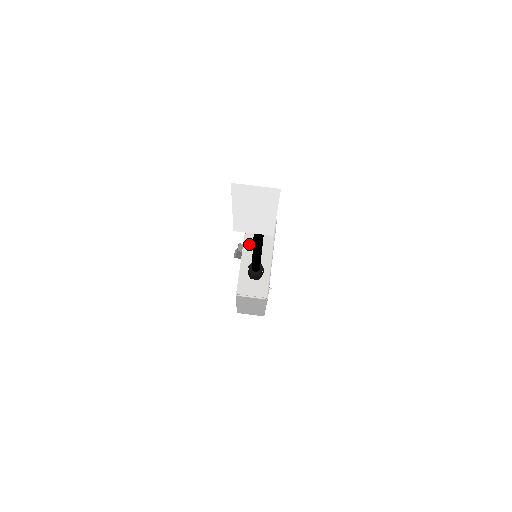
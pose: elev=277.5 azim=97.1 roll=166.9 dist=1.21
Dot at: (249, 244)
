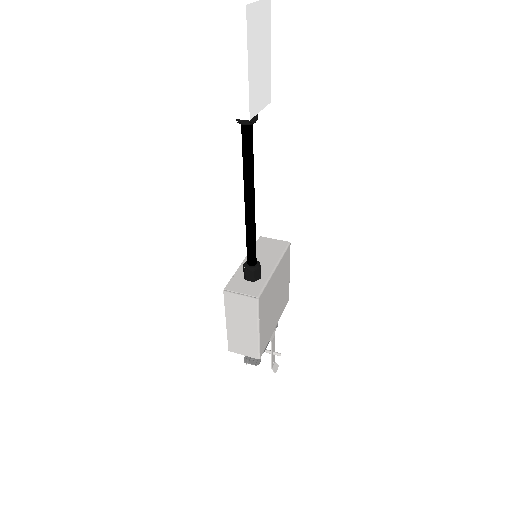
Dot at: occluded
